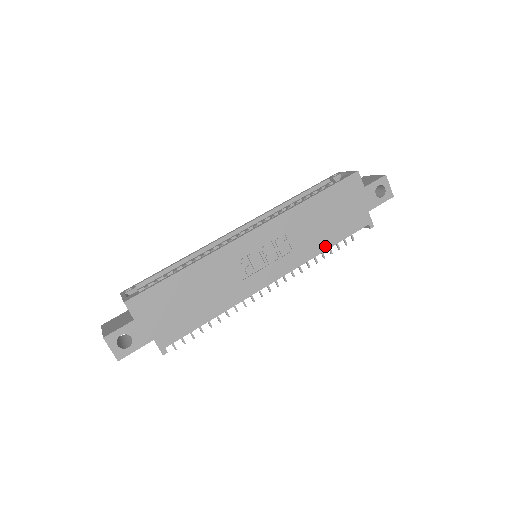
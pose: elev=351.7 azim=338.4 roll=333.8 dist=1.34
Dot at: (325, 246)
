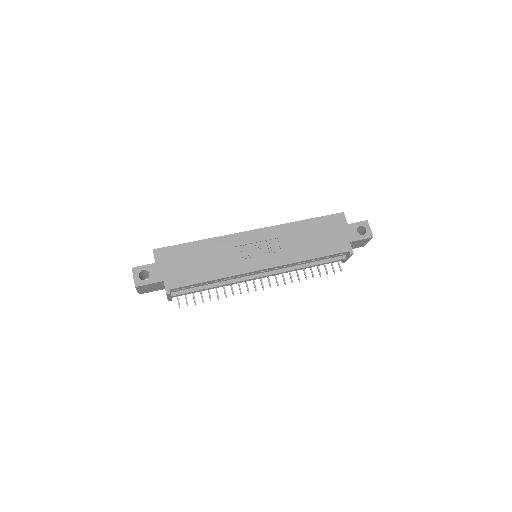
Dot at: (309, 256)
